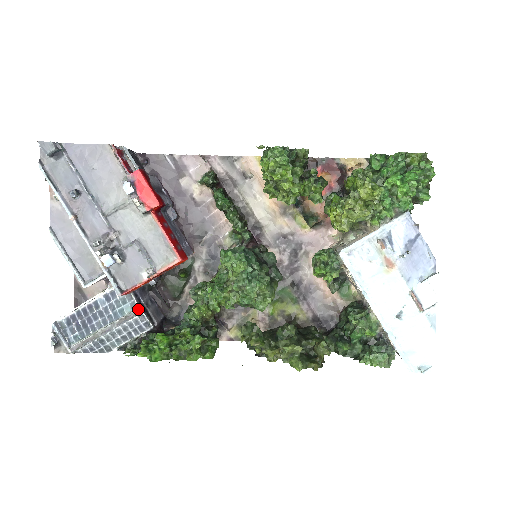
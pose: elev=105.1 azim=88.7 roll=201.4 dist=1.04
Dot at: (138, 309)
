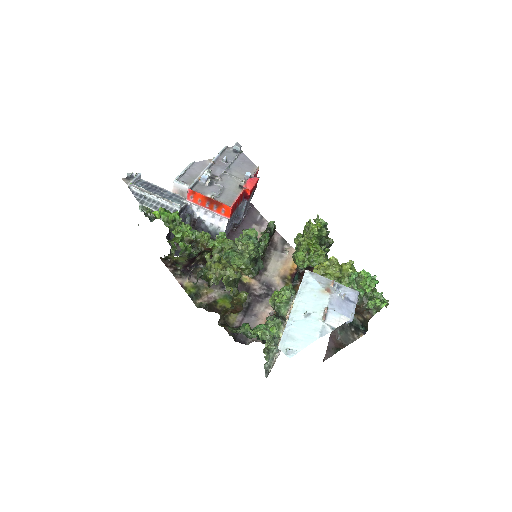
Dot at: (181, 206)
